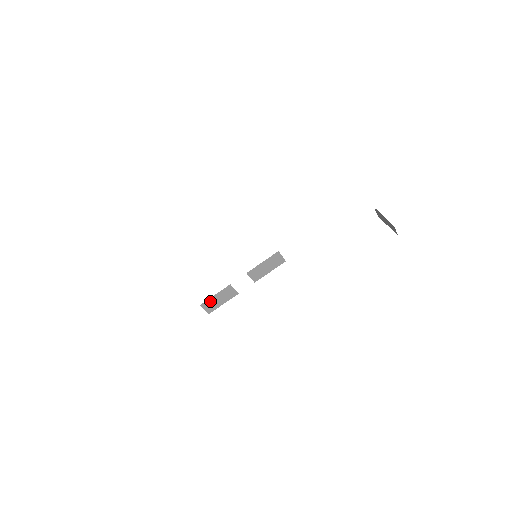
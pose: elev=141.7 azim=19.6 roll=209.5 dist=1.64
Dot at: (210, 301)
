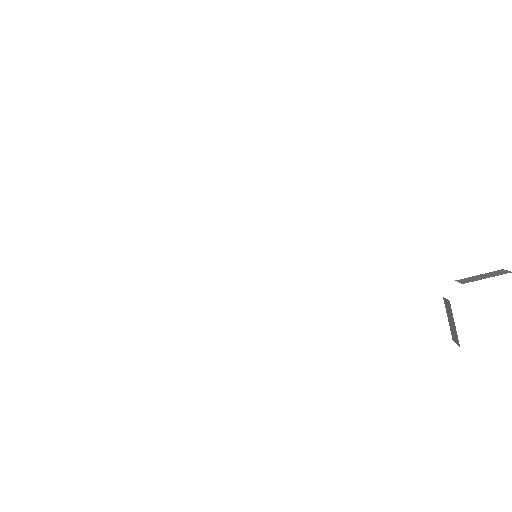
Dot at: occluded
